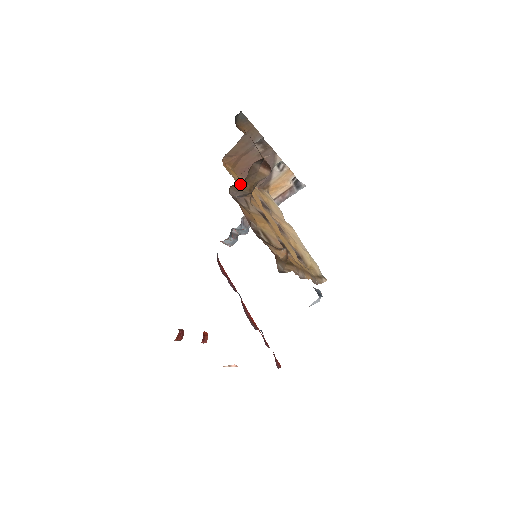
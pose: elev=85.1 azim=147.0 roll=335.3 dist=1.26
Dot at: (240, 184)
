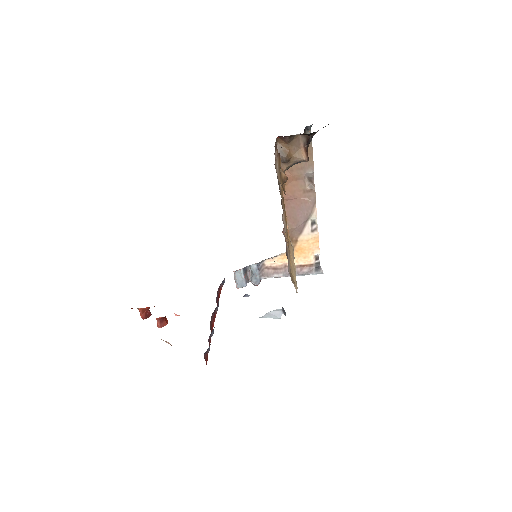
Dot at: (284, 146)
